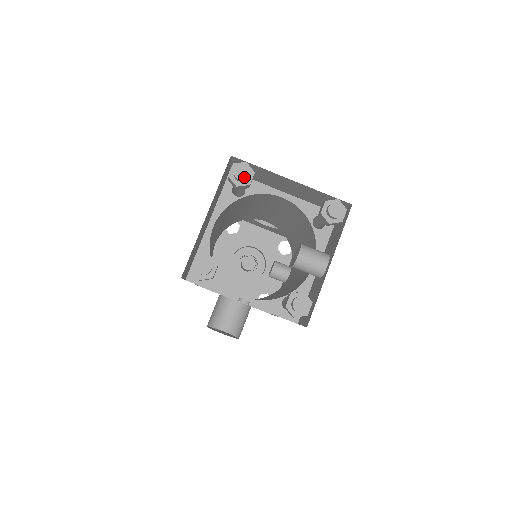
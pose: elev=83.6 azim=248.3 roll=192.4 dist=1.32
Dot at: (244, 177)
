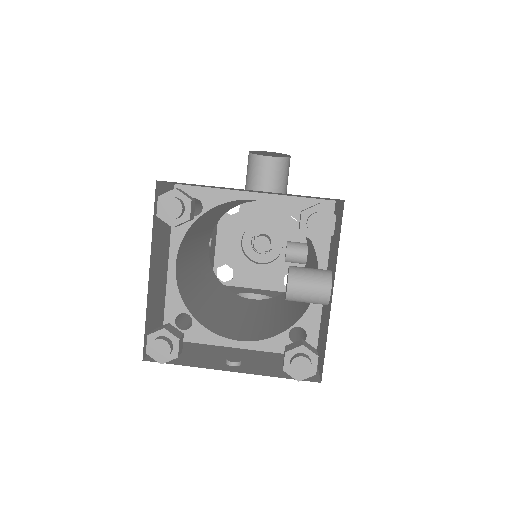
Dot at: (176, 214)
